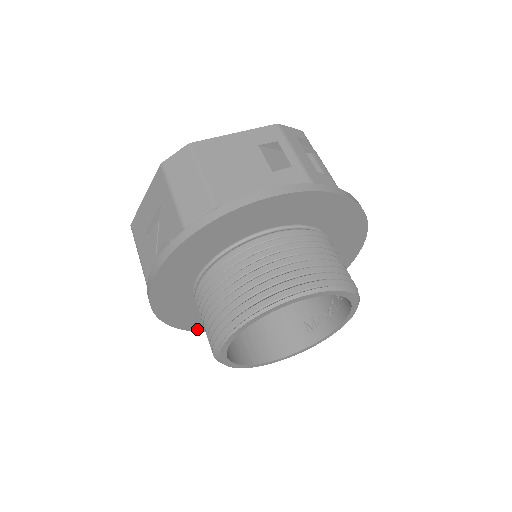
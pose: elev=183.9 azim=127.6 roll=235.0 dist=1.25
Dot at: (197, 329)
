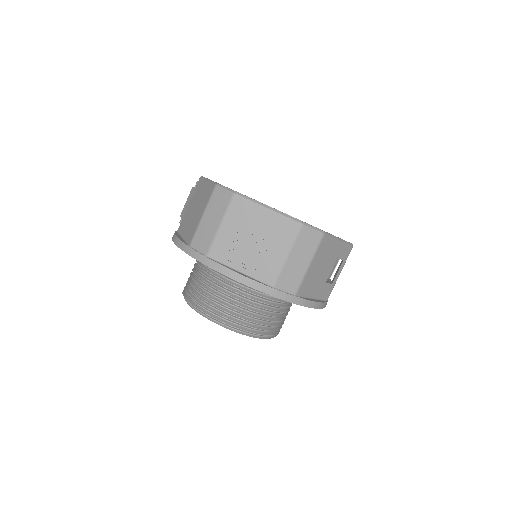
Dot at: occluded
